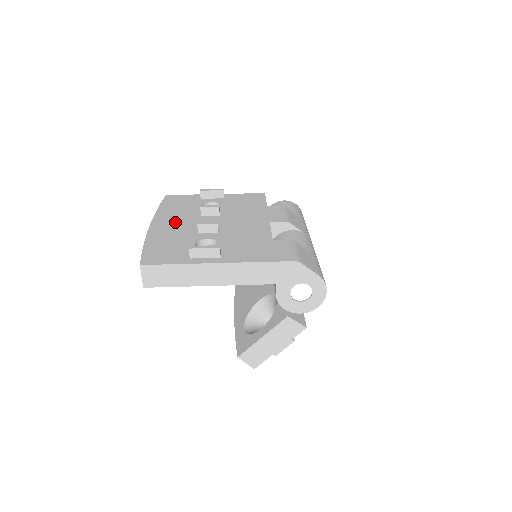
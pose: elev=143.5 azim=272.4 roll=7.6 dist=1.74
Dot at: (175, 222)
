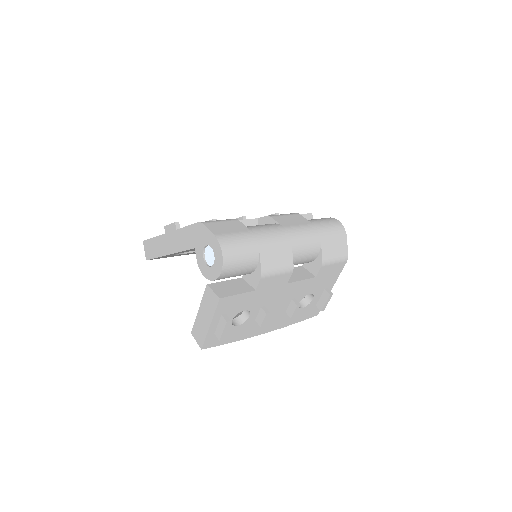
Dot at: occluded
